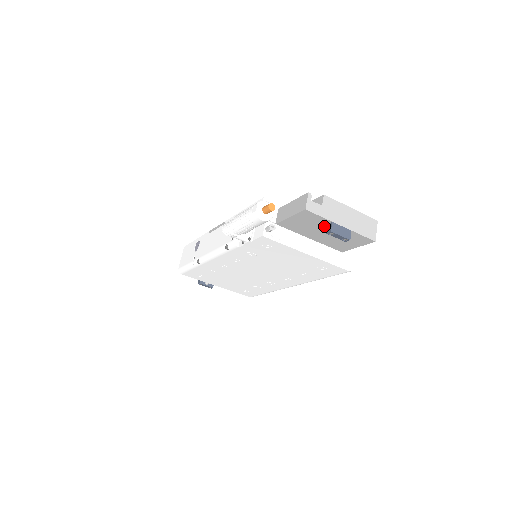
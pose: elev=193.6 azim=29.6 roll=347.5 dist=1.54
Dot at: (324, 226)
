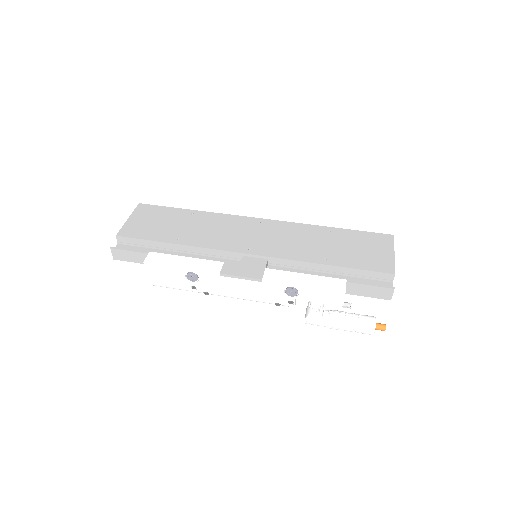
Dot at: occluded
